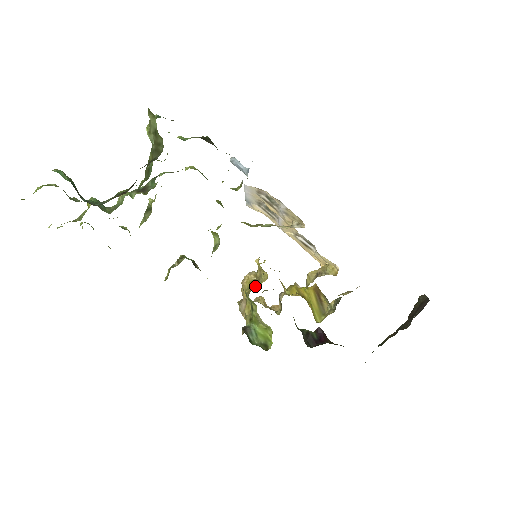
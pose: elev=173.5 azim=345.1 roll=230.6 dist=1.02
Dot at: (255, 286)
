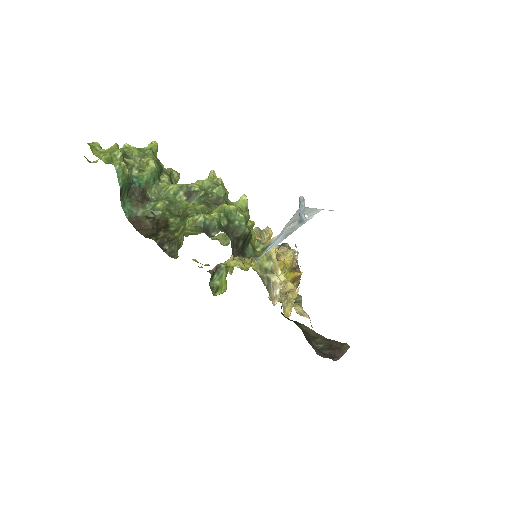
Dot at: (246, 258)
